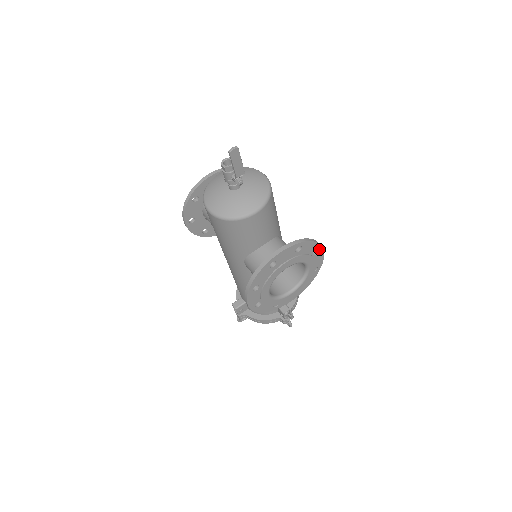
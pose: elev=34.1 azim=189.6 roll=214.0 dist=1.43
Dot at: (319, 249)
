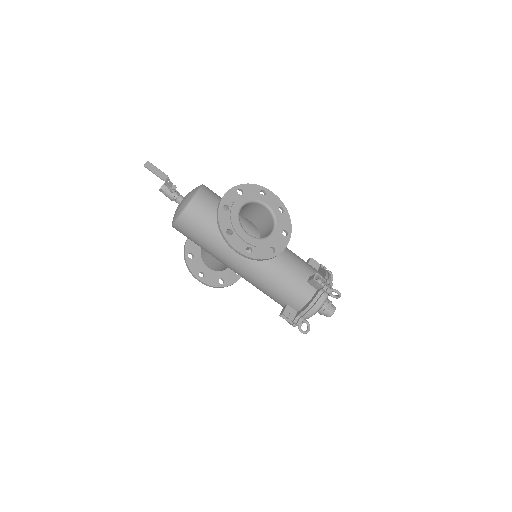
Dot at: (264, 190)
